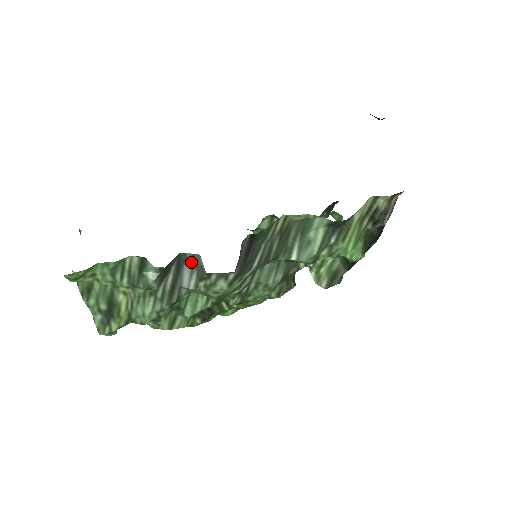
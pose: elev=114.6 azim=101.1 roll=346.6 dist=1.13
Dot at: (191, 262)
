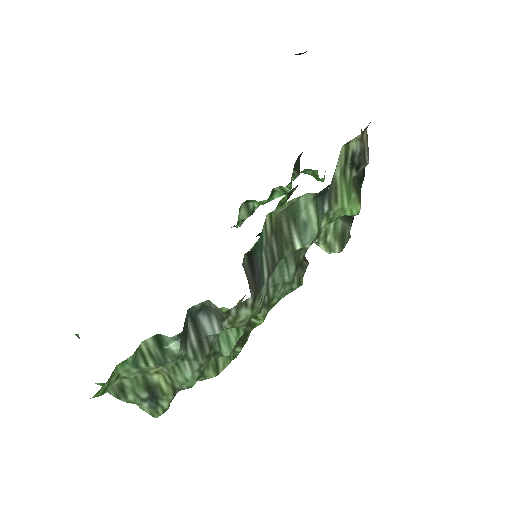
Dot at: (204, 310)
